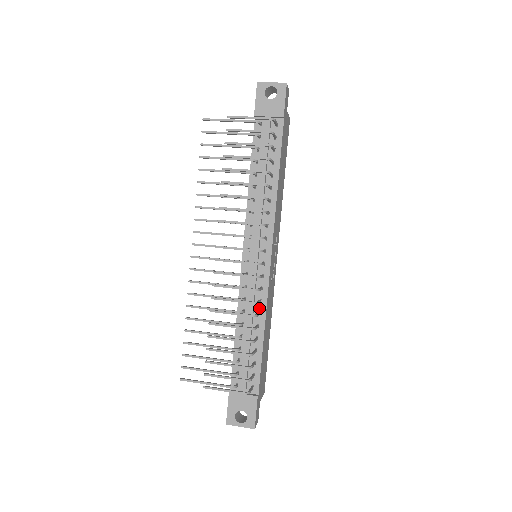
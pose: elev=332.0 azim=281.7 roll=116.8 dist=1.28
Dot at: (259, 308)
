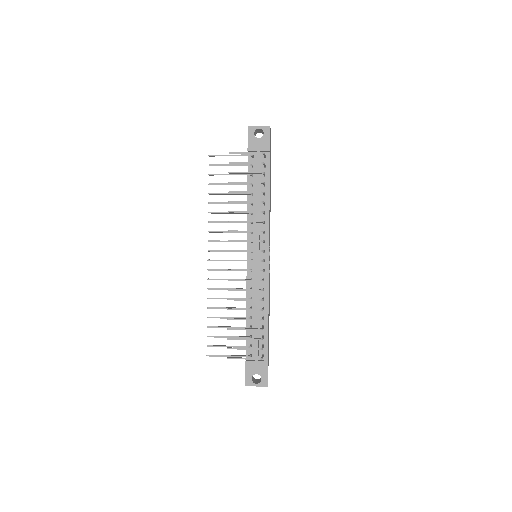
Dot at: (263, 295)
